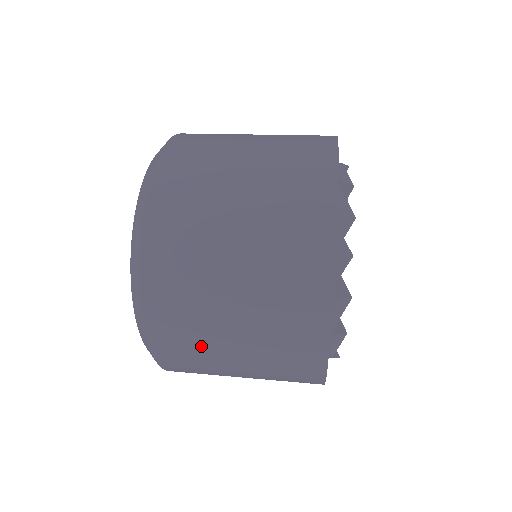
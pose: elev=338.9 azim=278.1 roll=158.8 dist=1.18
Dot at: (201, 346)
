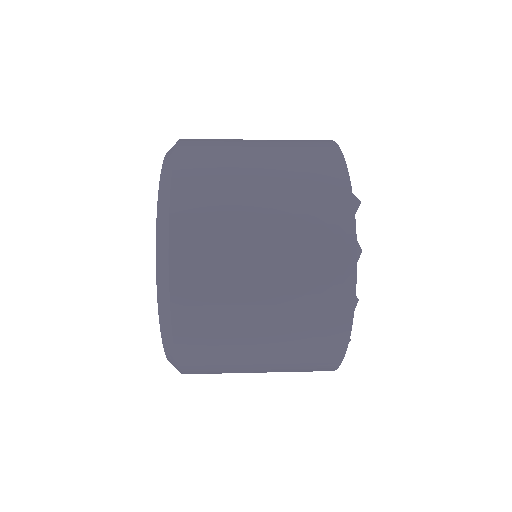
Dot at: (228, 288)
